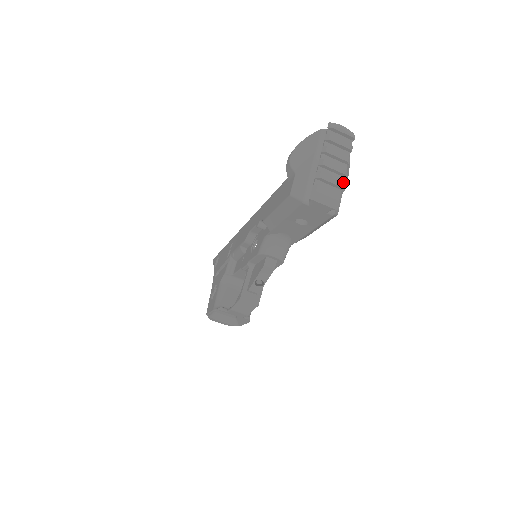
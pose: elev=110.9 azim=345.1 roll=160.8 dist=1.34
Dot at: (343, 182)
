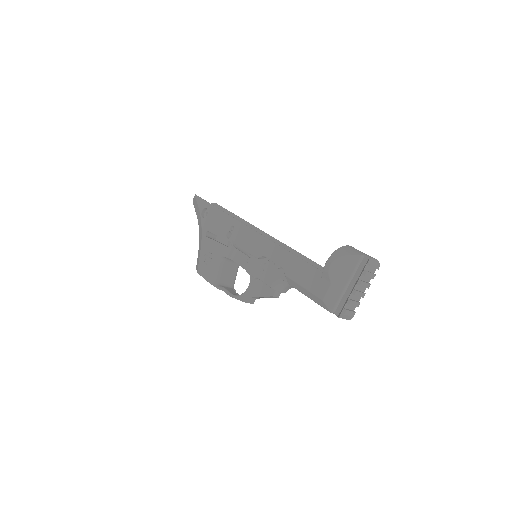
Dot at: occluded
